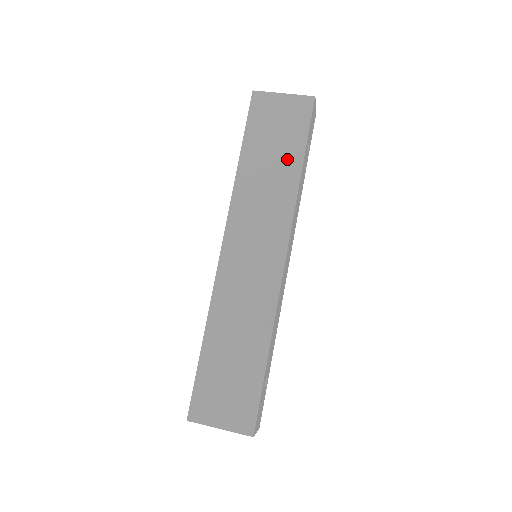
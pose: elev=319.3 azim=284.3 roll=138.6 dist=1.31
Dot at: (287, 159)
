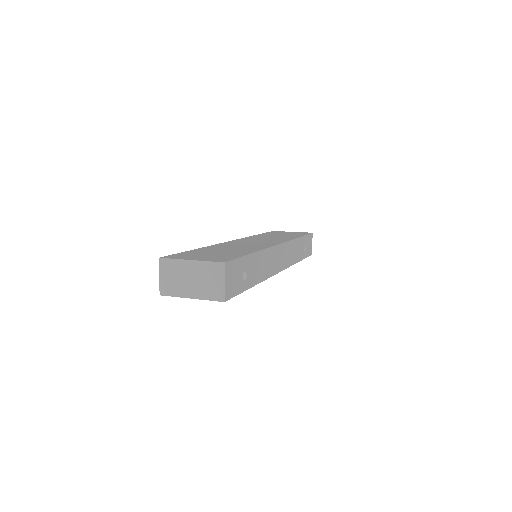
Dot at: occluded
